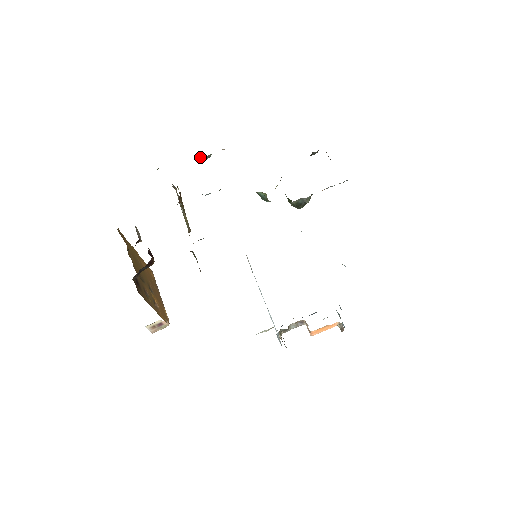
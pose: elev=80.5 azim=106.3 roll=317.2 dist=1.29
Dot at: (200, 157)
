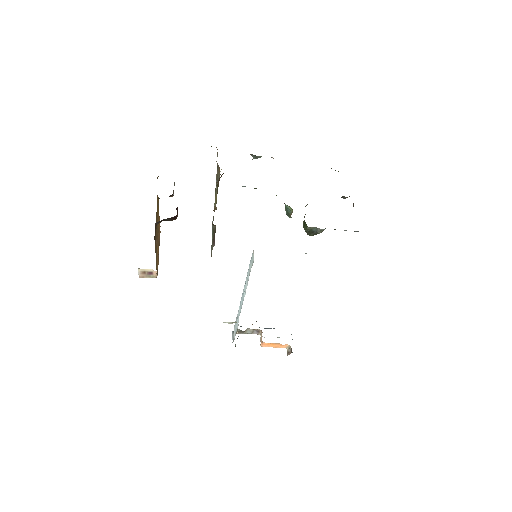
Dot at: (251, 154)
